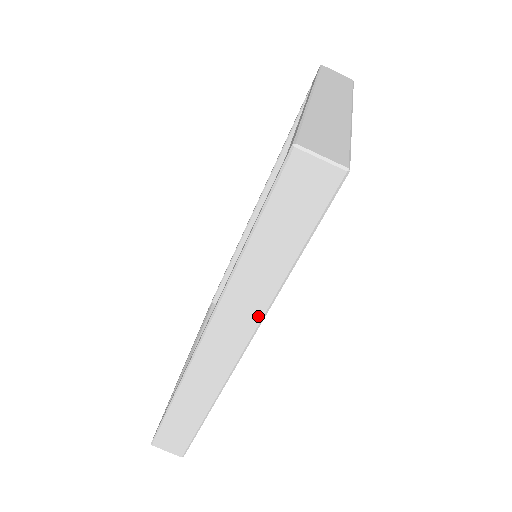
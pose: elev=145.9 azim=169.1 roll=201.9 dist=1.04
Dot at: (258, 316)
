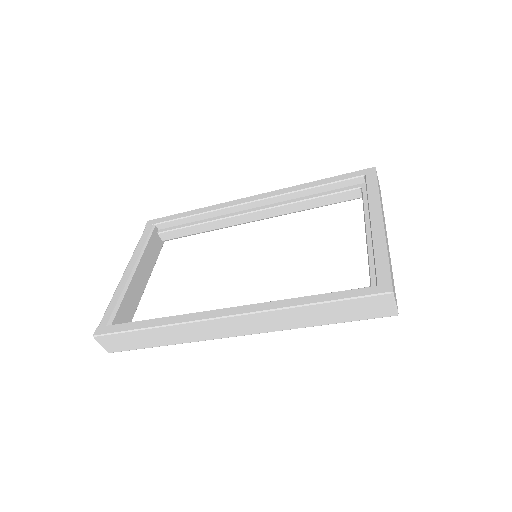
Dot at: (274, 329)
